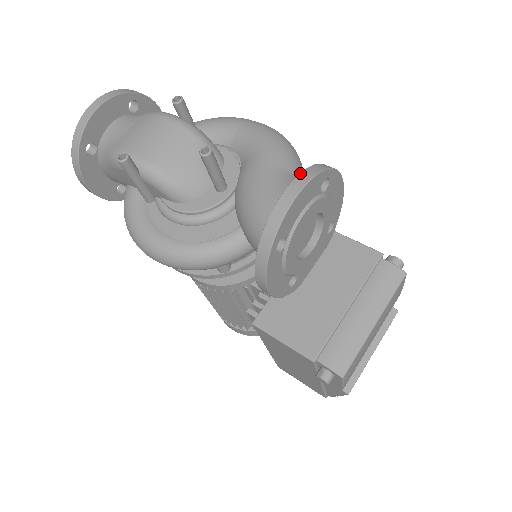
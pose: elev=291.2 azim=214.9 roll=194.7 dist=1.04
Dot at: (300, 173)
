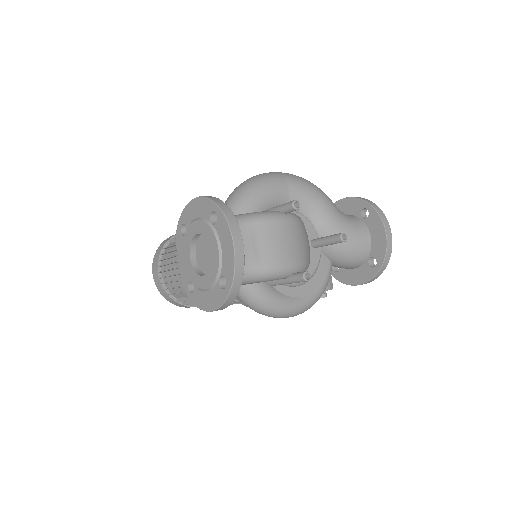
Dot at: (383, 220)
